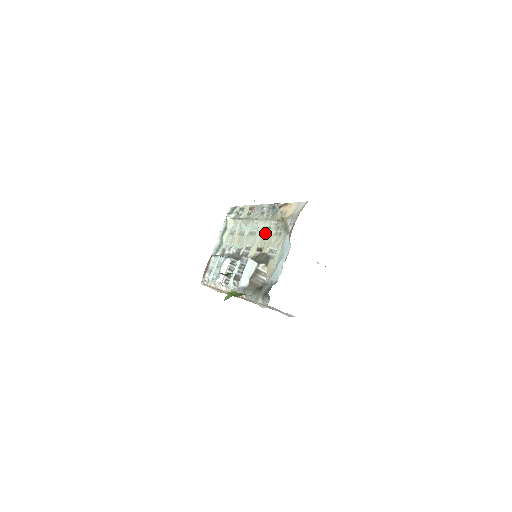
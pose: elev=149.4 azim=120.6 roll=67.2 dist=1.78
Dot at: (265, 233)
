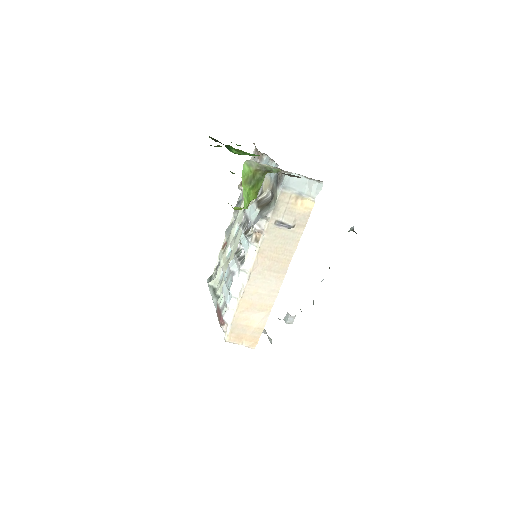
Dot at: occluded
